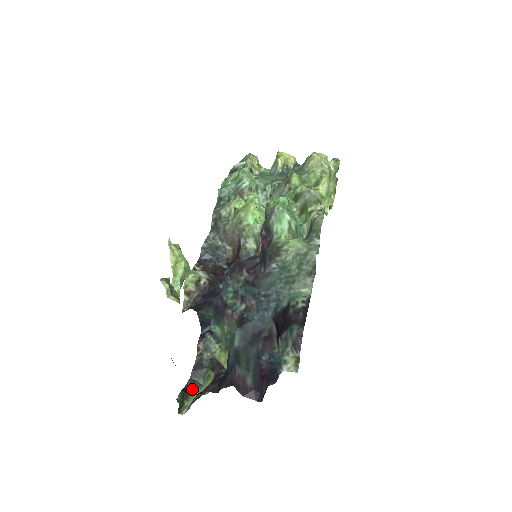
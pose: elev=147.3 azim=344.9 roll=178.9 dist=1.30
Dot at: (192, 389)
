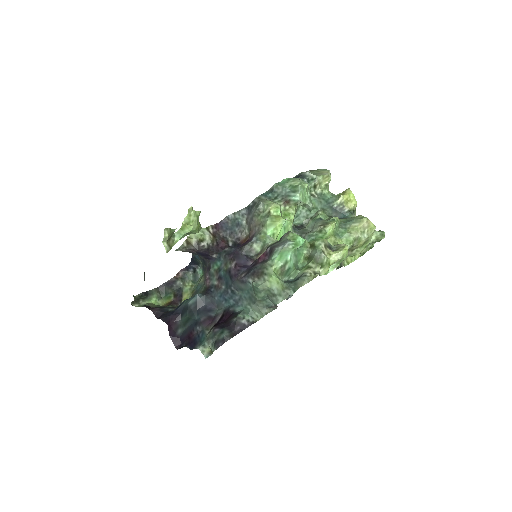
Dot at: (152, 296)
